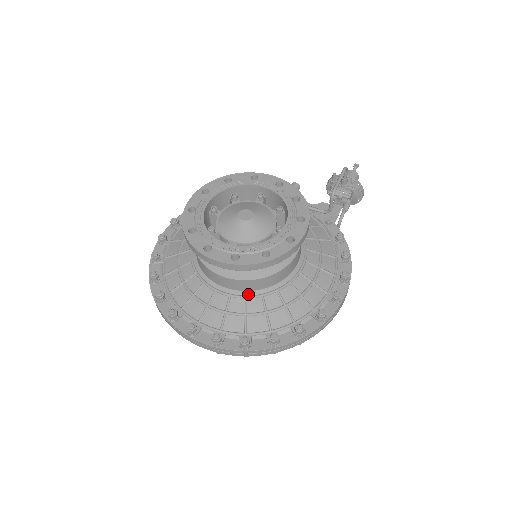
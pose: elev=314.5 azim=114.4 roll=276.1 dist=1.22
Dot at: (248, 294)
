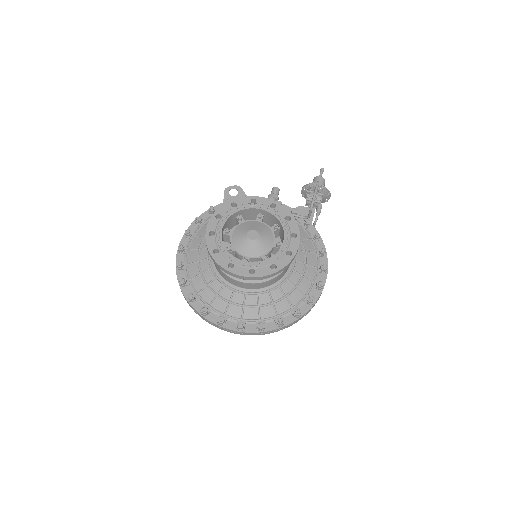
Dot at: (258, 291)
